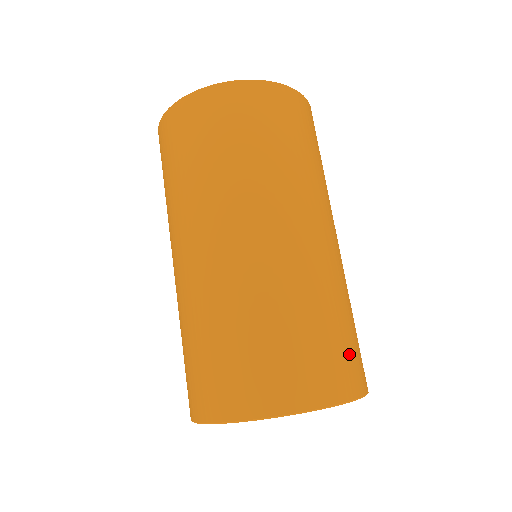
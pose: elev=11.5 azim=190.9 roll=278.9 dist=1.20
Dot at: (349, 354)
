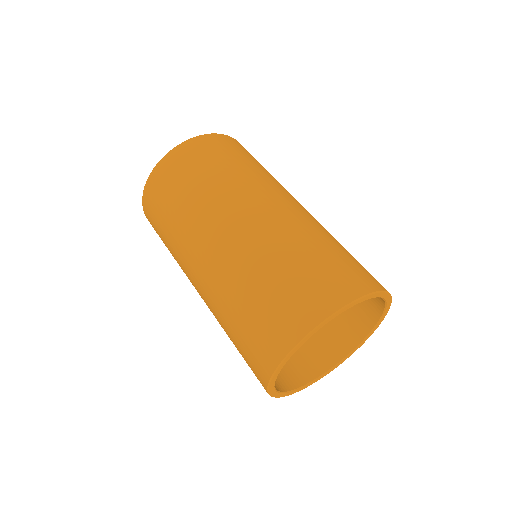
Dot at: occluded
